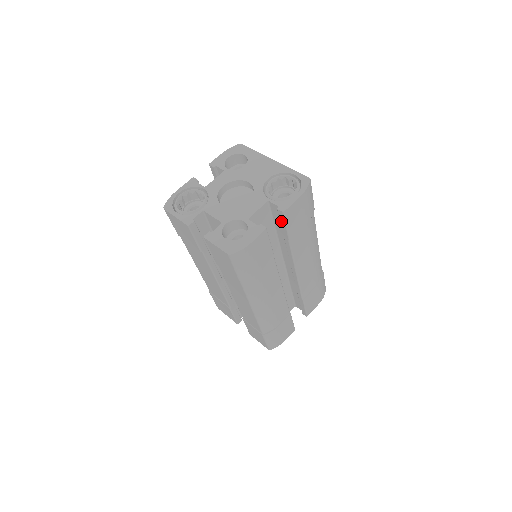
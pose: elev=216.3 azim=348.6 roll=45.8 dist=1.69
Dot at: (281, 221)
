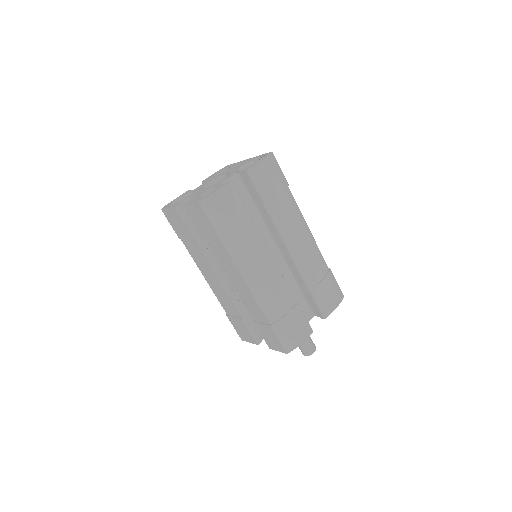
Dot at: (251, 185)
